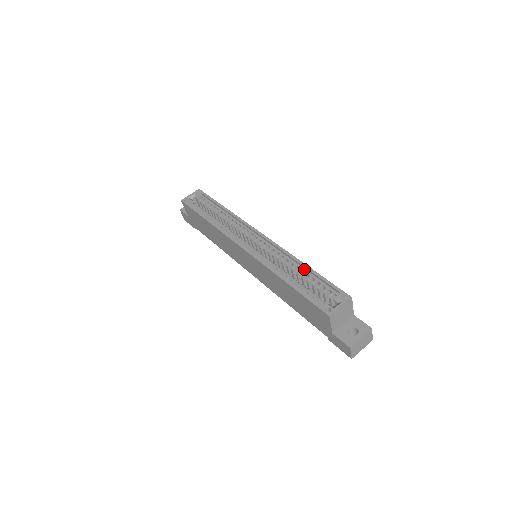
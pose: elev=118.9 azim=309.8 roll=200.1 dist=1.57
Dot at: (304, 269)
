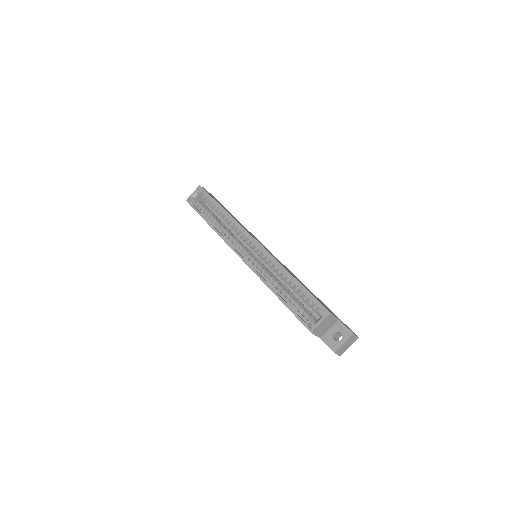
Dot at: (292, 280)
